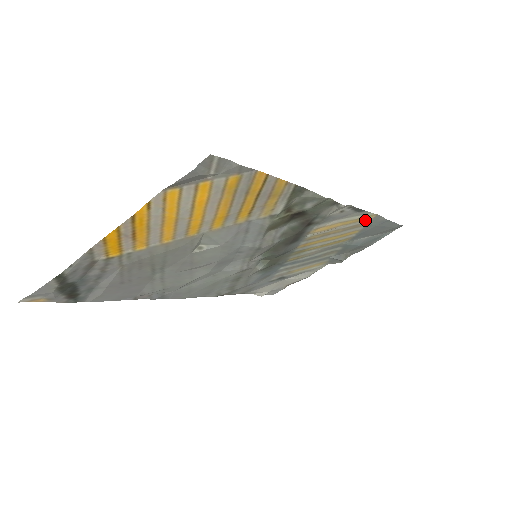
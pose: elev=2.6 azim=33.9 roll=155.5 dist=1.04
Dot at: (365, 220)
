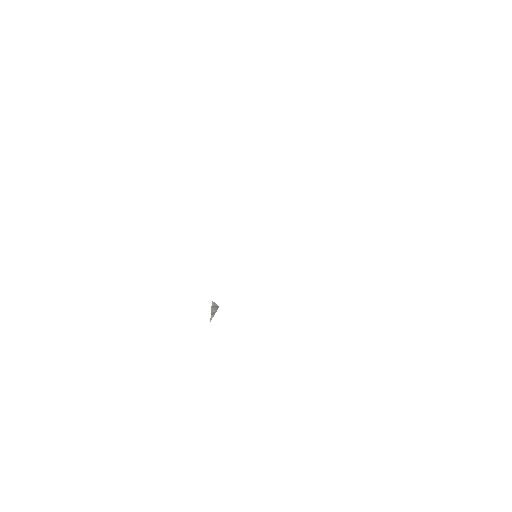
Dot at: occluded
